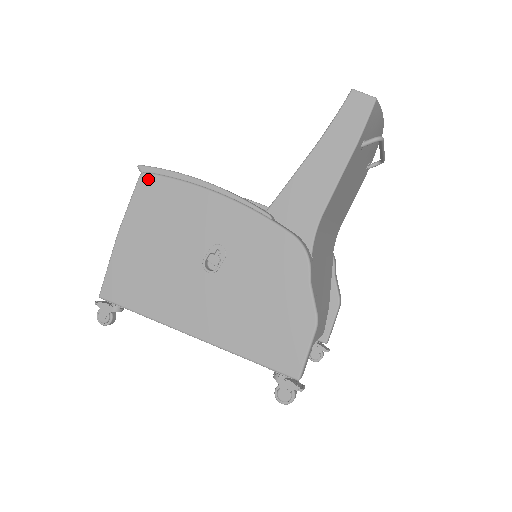
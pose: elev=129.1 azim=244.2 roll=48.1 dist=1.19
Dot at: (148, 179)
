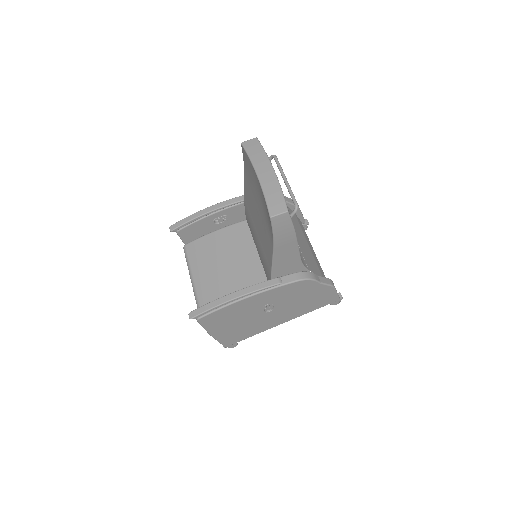
Dot at: (204, 319)
